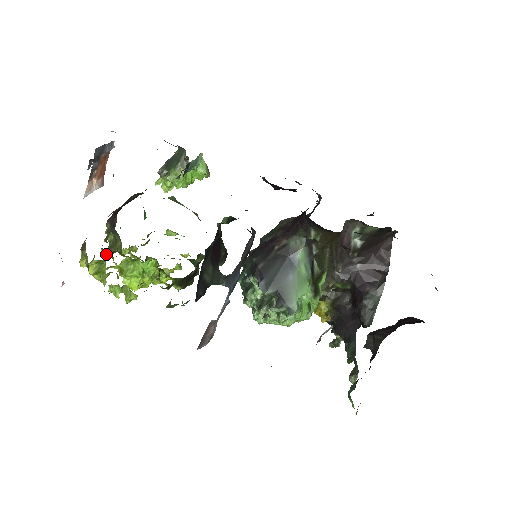
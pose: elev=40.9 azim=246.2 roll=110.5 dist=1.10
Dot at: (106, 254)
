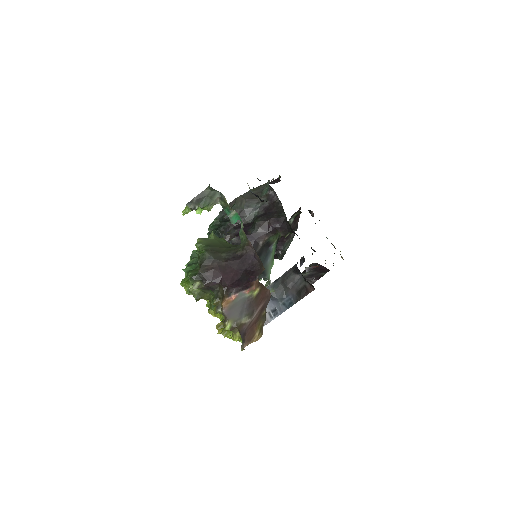
Dot at: (217, 313)
